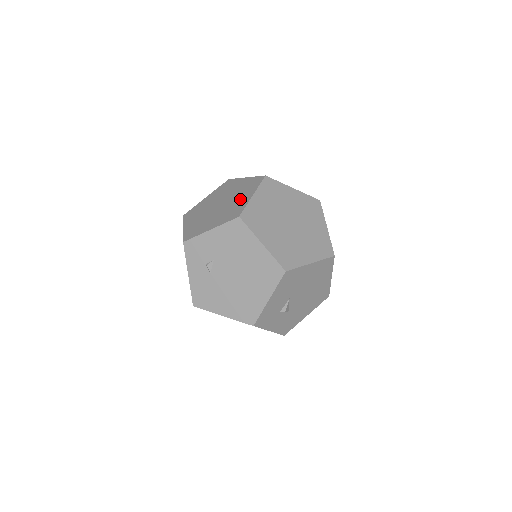
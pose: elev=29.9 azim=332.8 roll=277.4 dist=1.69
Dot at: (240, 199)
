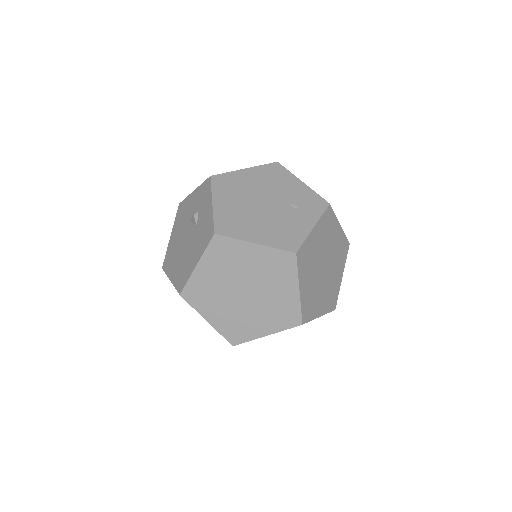
Dot at: (280, 293)
